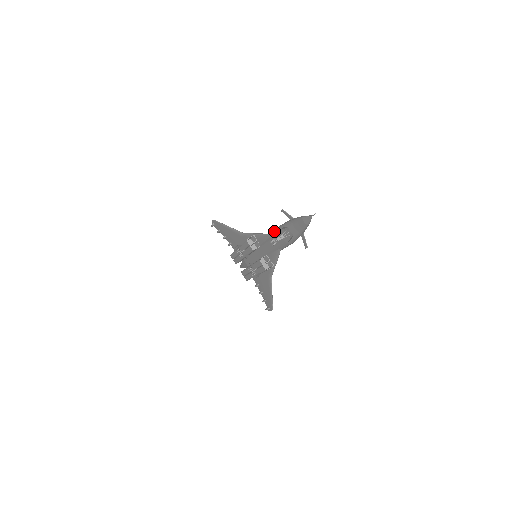
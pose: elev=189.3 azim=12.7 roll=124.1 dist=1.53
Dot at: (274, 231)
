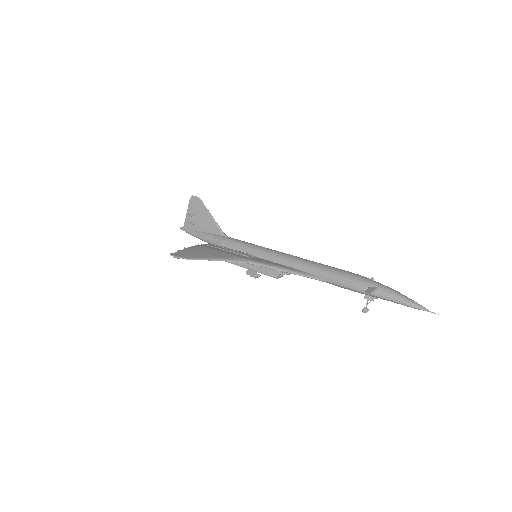
Dot at: occluded
